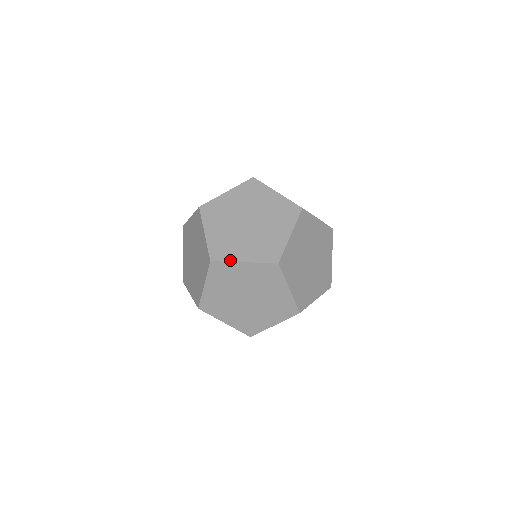
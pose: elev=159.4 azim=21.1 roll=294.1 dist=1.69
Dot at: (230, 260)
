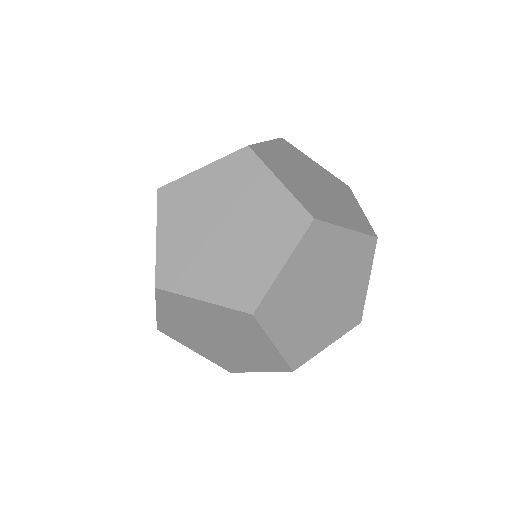
Dot at: (268, 165)
